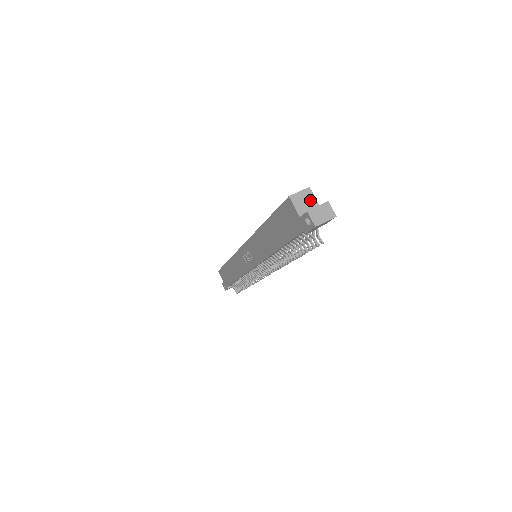
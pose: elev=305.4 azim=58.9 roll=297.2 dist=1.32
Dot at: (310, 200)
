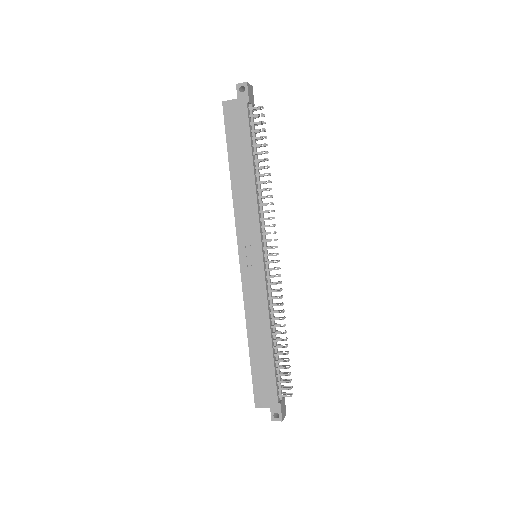
Dot at: occluded
